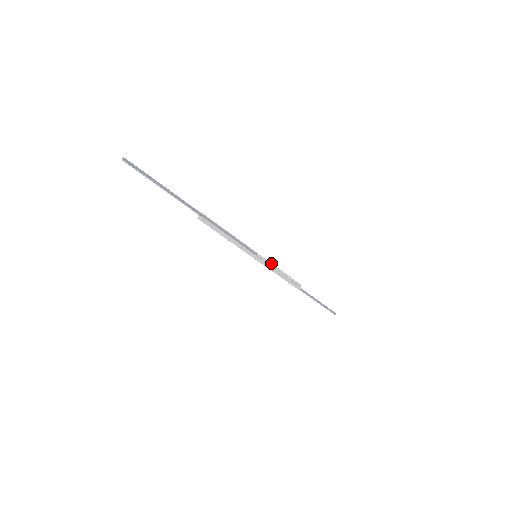
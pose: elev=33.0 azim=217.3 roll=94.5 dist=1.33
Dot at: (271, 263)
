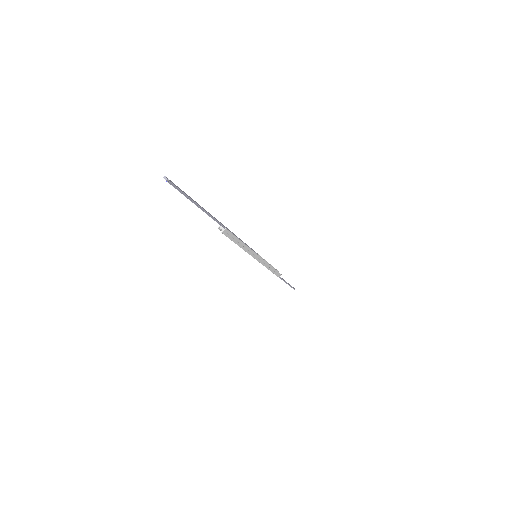
Dot at: occluded
